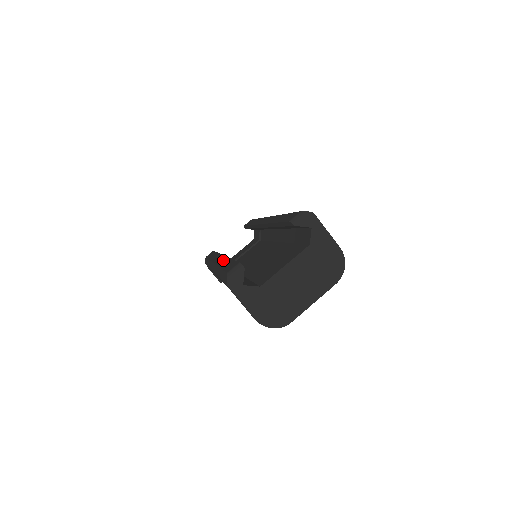
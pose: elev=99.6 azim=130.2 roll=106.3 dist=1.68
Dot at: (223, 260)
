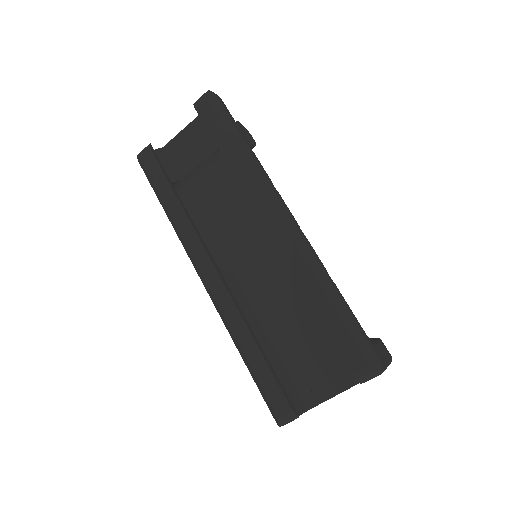
Dot at: (233, 315)
